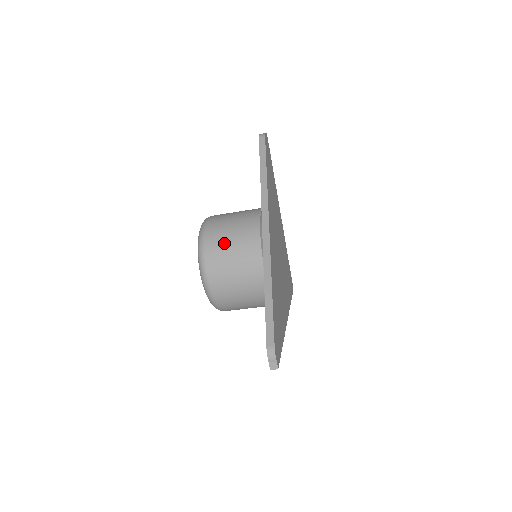
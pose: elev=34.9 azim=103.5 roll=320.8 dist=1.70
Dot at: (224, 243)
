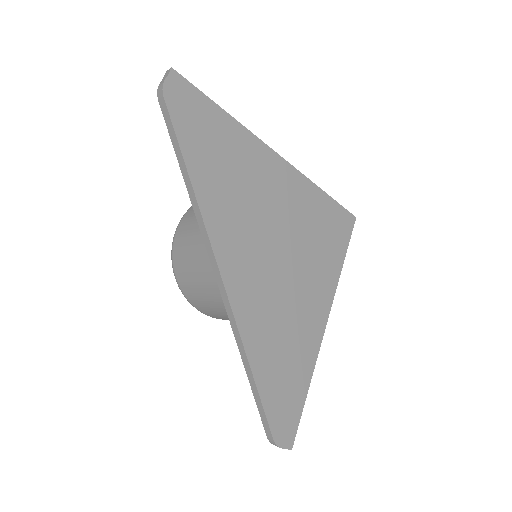
Dot at: (194, 289)
